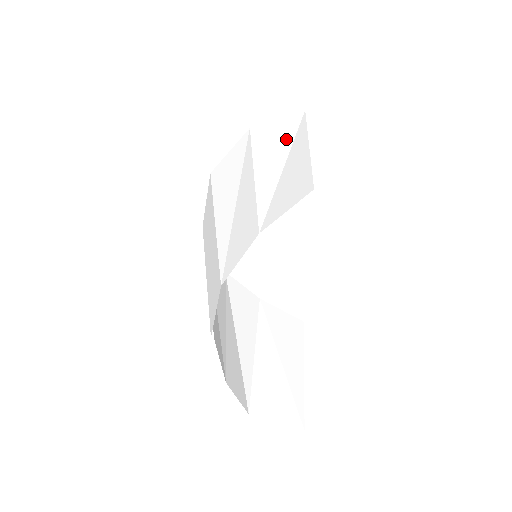
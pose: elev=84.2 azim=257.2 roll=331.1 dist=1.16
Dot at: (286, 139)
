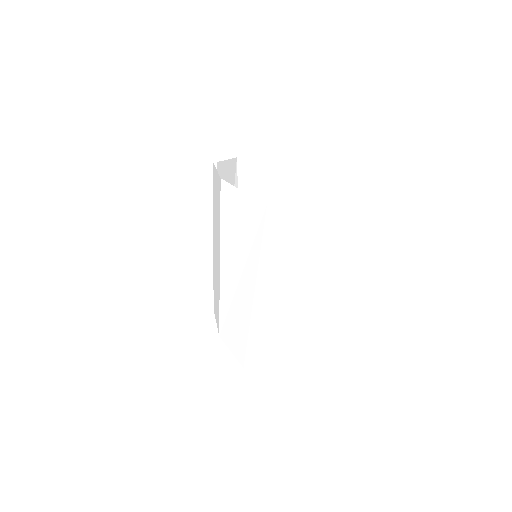
Dot at: (294, 271)
